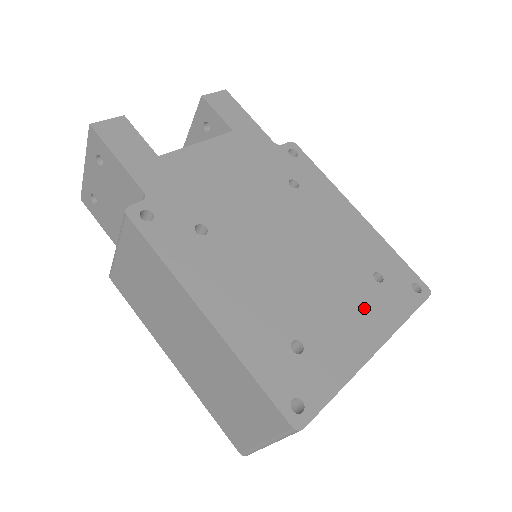
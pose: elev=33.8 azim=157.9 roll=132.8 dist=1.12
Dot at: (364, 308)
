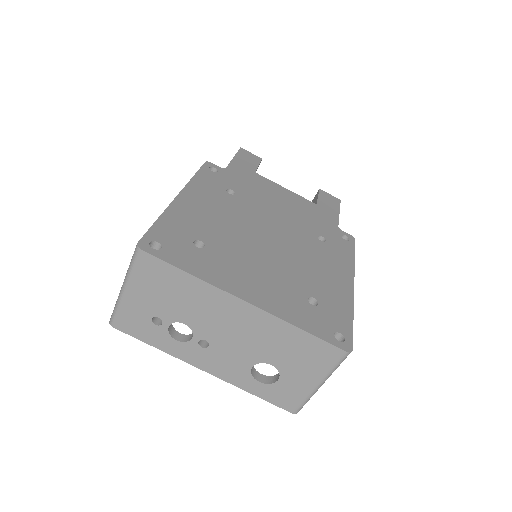
Dot at: (274, 290)
